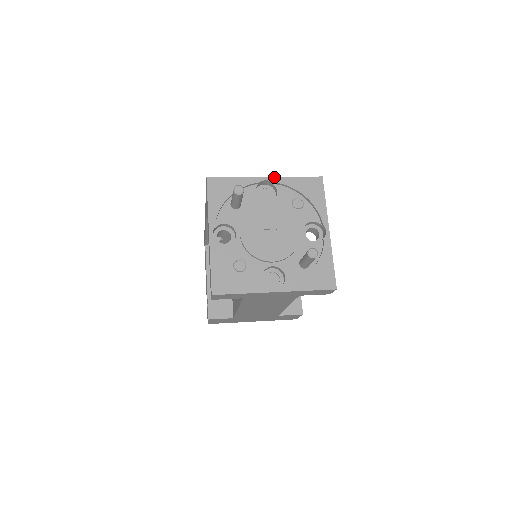
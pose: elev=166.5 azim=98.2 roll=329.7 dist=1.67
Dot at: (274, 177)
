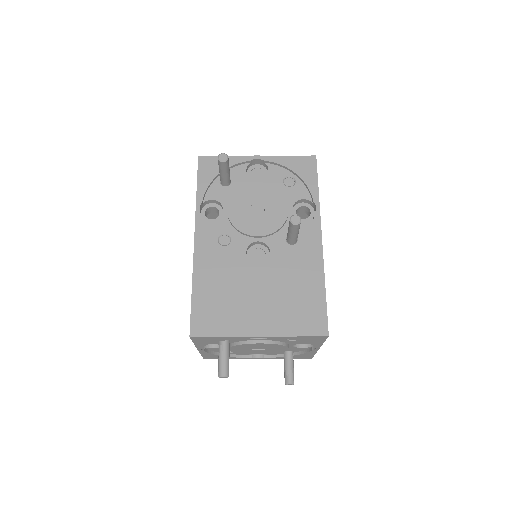
Dot at: (269, 337)
